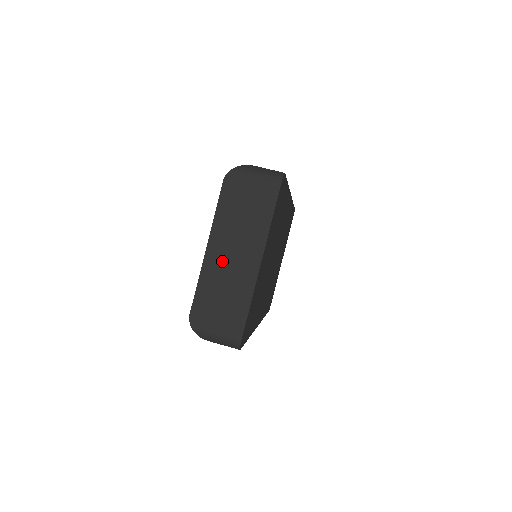
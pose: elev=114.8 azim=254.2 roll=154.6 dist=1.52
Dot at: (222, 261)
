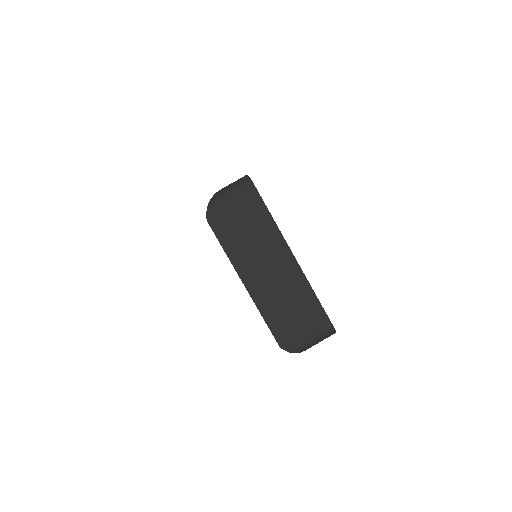
Dot at: (265, 283)
